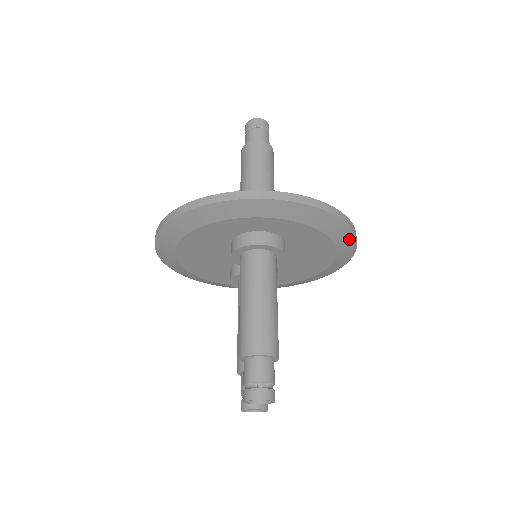
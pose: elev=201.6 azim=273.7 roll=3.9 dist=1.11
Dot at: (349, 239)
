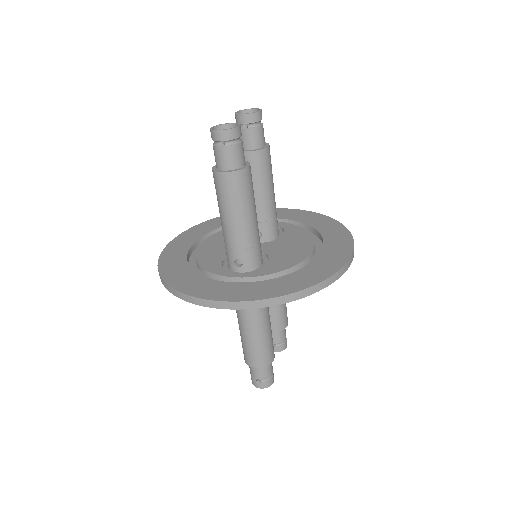
Dot at: occluded
